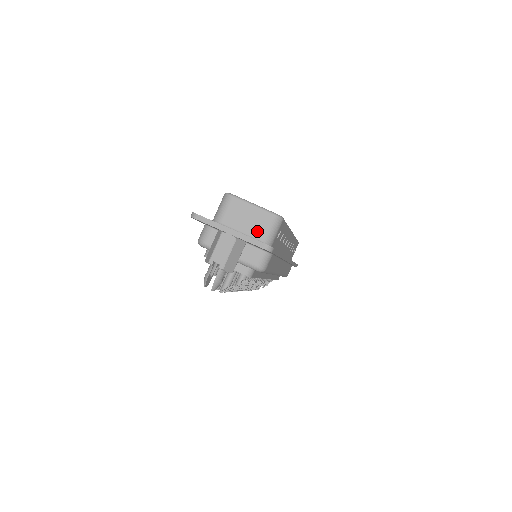
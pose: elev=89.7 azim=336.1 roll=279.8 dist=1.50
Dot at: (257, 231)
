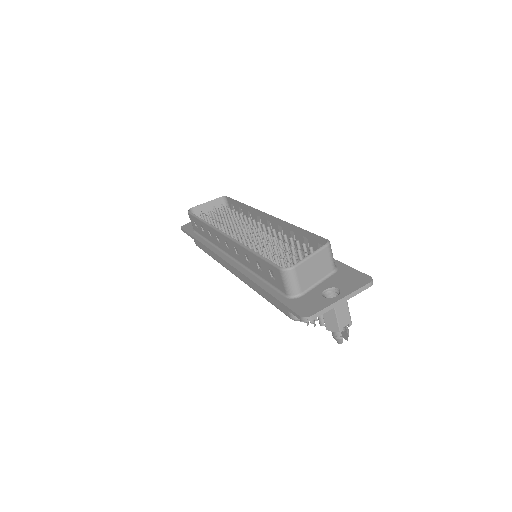
Dot at: (325, 269)
